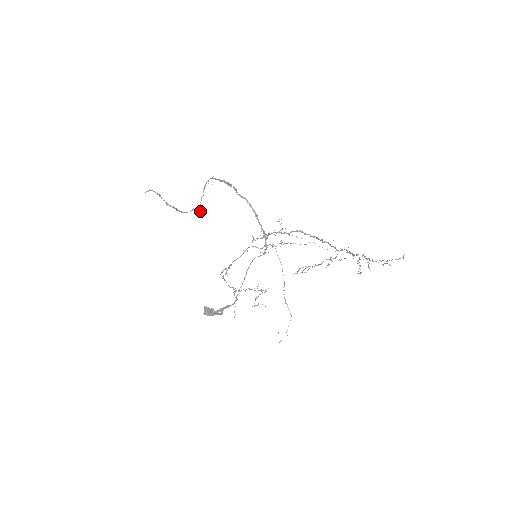
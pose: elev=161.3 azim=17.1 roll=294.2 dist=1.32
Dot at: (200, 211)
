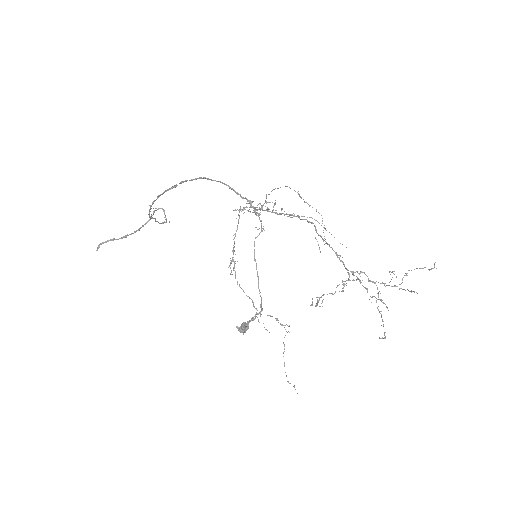
Dot at: (163, 211)
